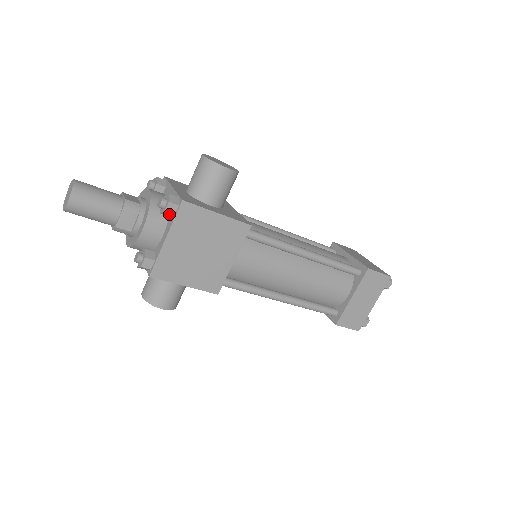
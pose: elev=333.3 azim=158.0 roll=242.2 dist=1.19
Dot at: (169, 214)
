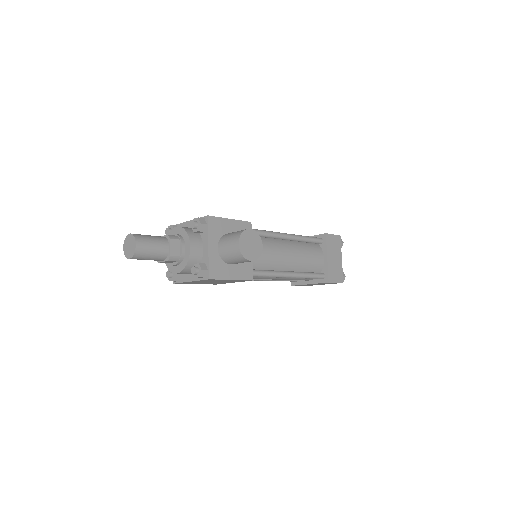
Dot at: occluded
